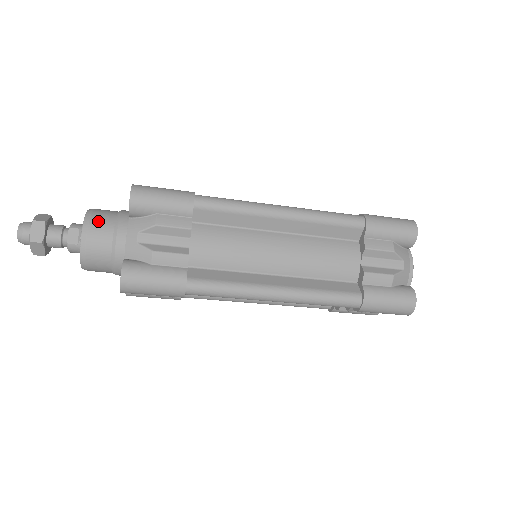
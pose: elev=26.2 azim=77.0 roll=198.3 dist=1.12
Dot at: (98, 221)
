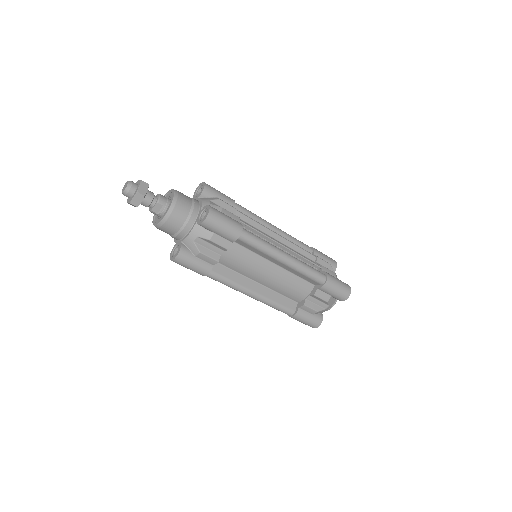
Dot at: (177, 214)
